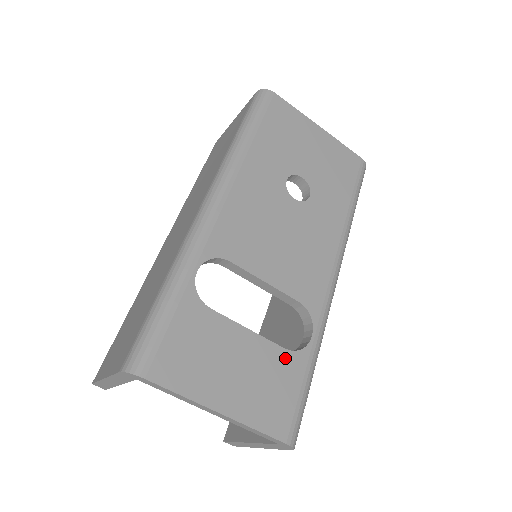
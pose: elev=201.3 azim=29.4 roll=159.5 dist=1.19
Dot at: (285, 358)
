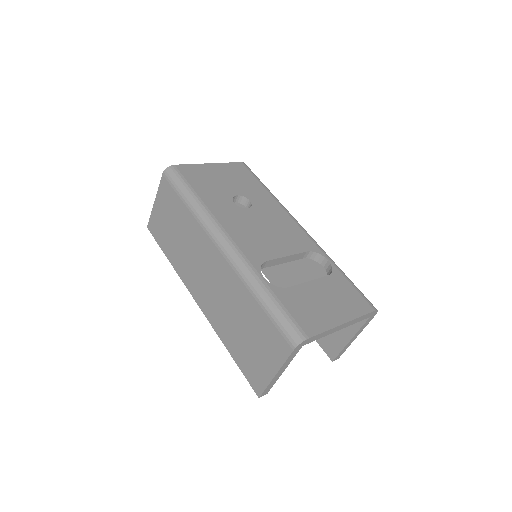
Dot at: (333, 279)
